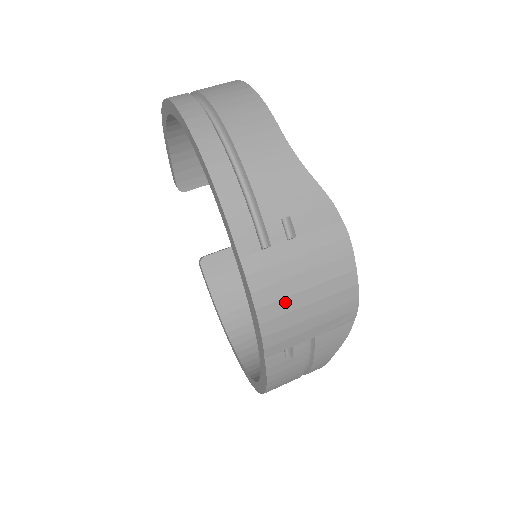
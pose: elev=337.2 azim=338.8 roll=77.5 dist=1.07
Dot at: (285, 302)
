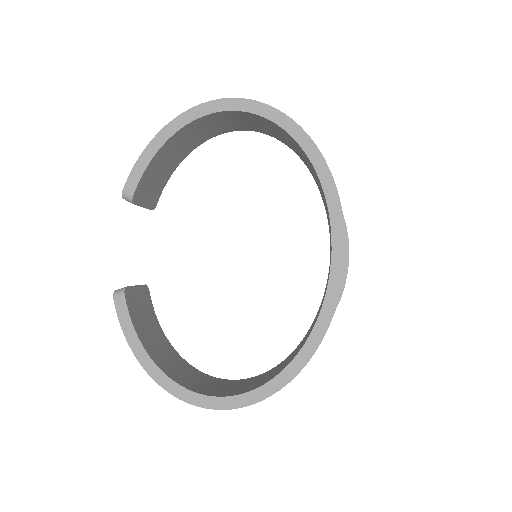
Dot at: occluded
